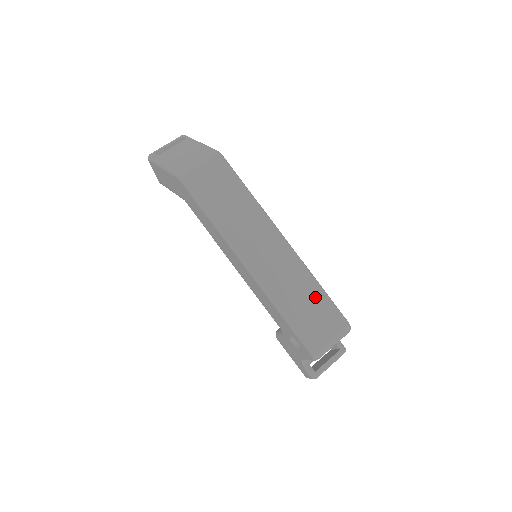
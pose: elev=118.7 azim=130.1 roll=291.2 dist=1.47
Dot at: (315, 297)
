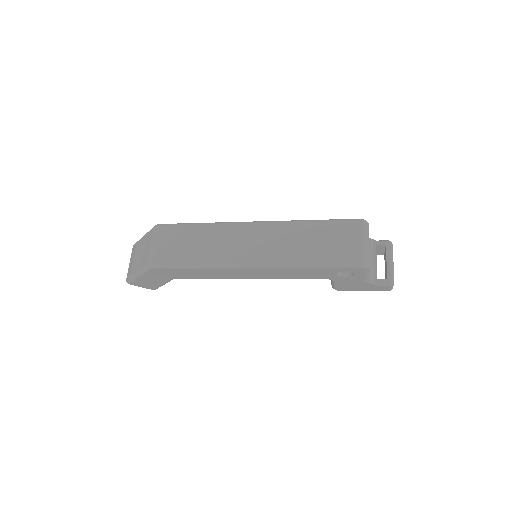
Dot at: (317, 231)
